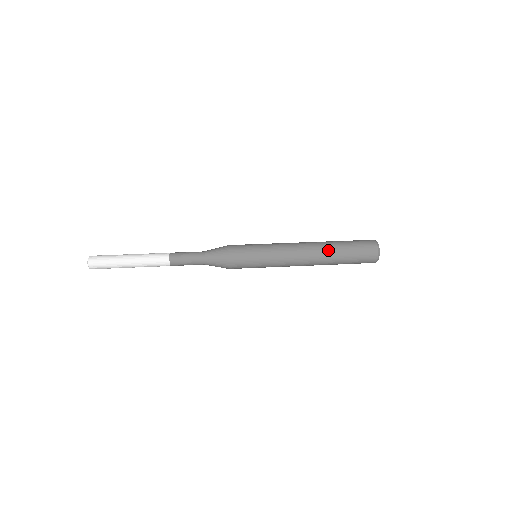
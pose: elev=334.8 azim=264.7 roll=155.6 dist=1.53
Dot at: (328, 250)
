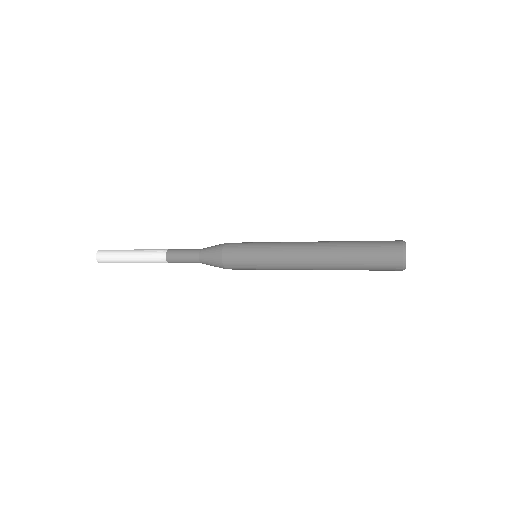
Dot at: (336, 260)
